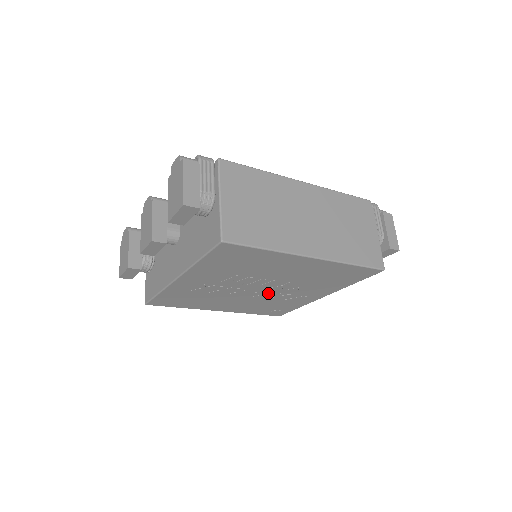
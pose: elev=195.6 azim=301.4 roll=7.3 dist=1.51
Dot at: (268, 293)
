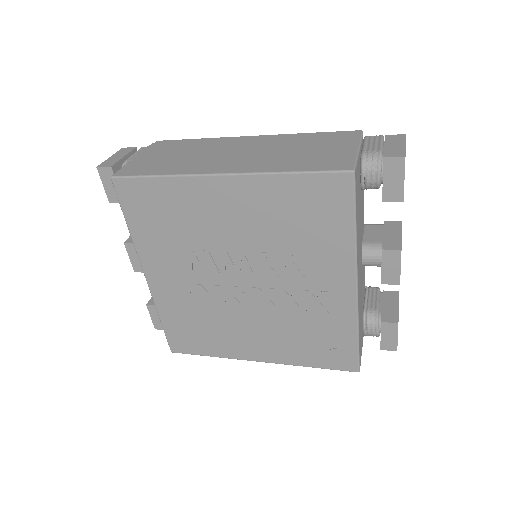
Dot at: (267, 292)
